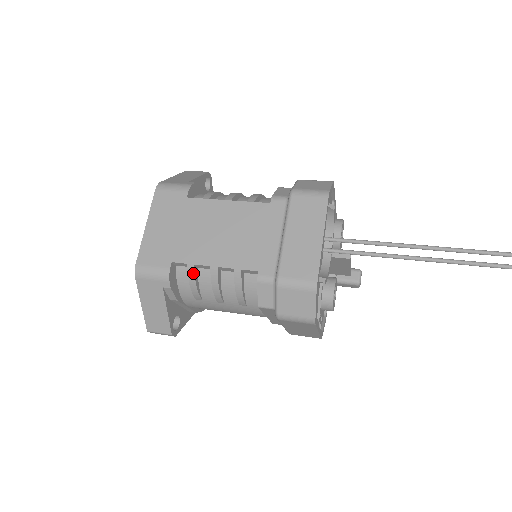
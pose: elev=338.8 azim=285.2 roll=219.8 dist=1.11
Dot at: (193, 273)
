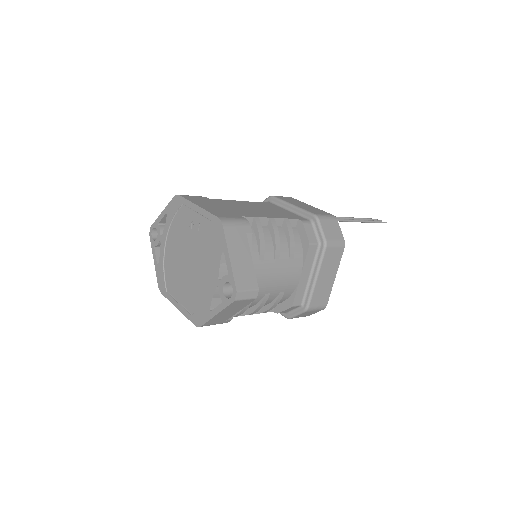
Dot at: (260, 224)
